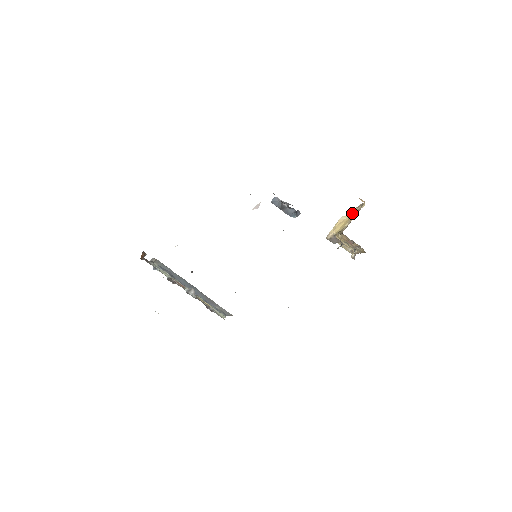
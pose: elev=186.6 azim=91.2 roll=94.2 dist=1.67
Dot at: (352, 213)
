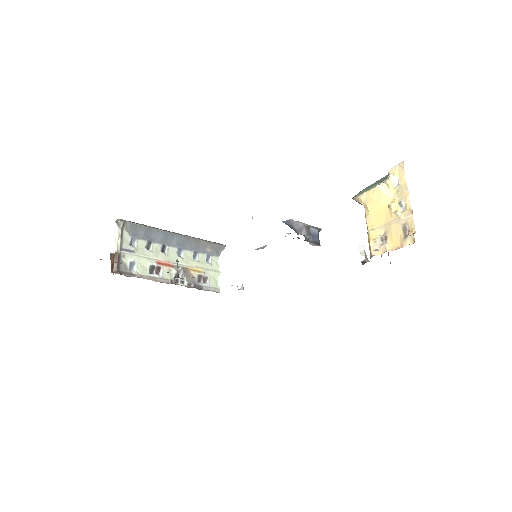
Dot at: (396, 213)
